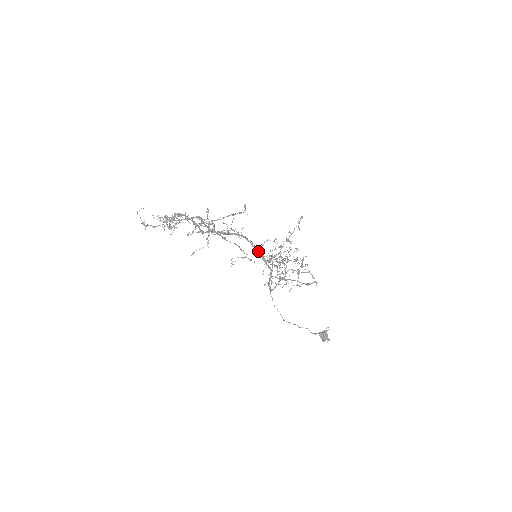
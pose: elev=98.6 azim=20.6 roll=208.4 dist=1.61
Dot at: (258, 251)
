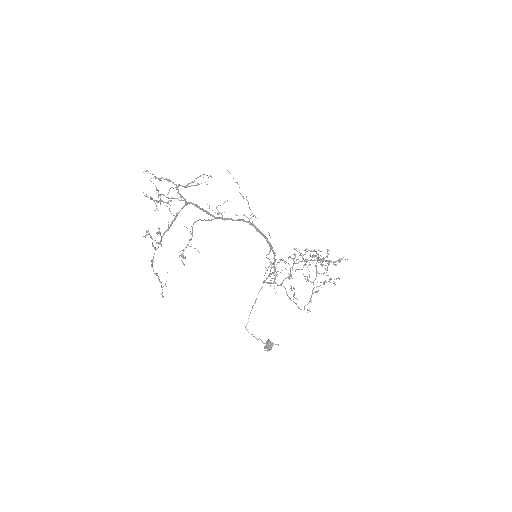
Dot at: (272, 249)
